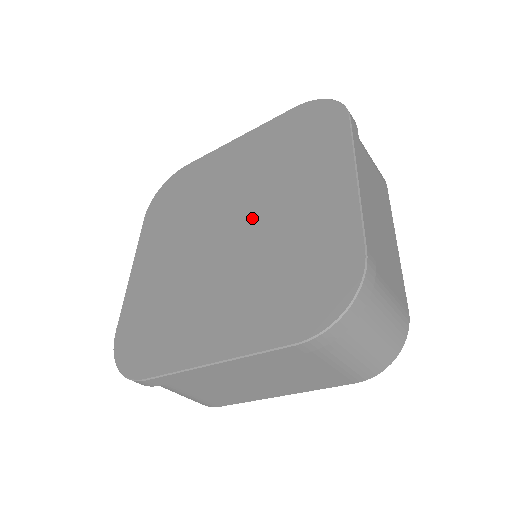
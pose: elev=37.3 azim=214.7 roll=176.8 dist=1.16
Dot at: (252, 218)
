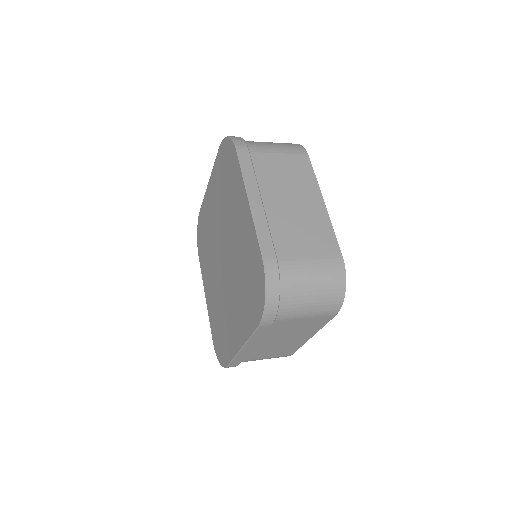
Dot at: (227, 276)
